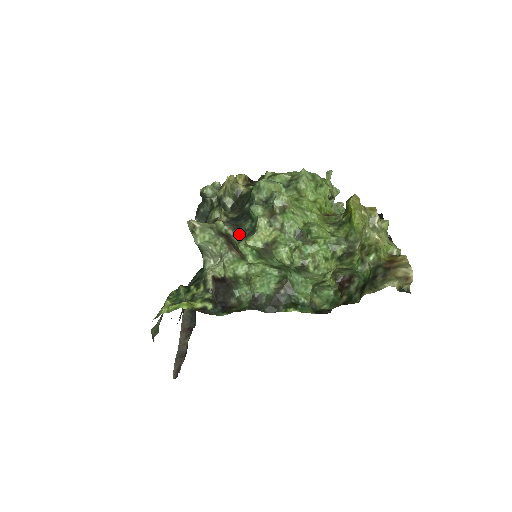
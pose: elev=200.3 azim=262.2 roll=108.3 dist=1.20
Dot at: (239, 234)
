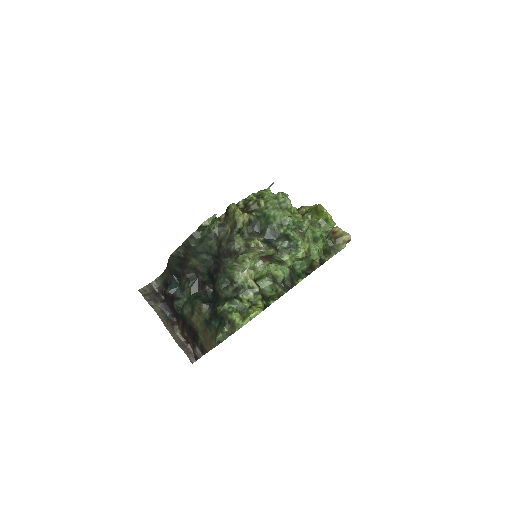
Dot at: (279, 252)
